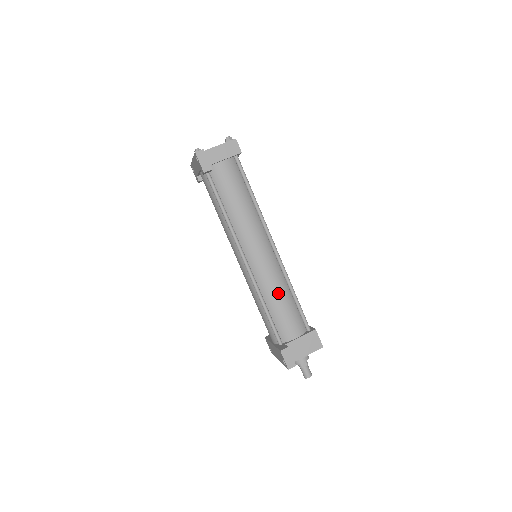
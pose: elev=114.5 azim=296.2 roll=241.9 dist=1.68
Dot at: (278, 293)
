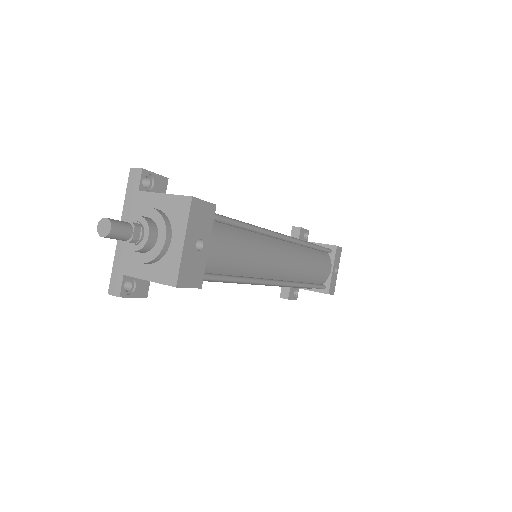
Dot at: occluded
